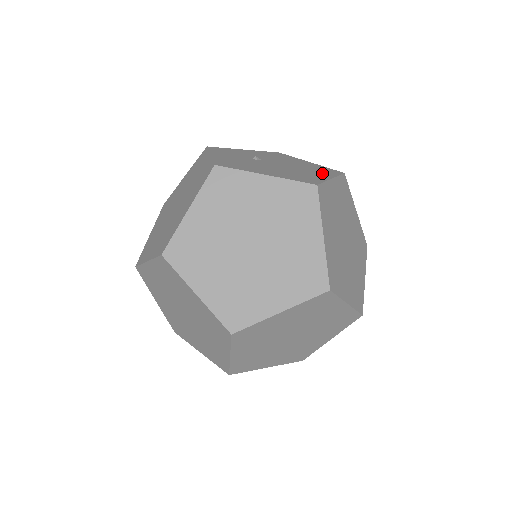
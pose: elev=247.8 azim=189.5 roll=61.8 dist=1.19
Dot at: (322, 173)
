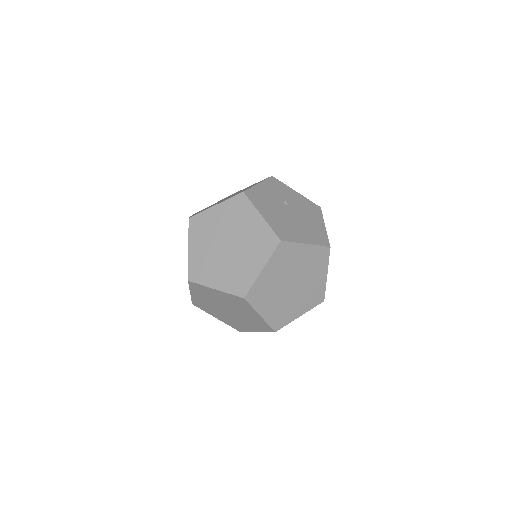
Dot at: (309, 237)
